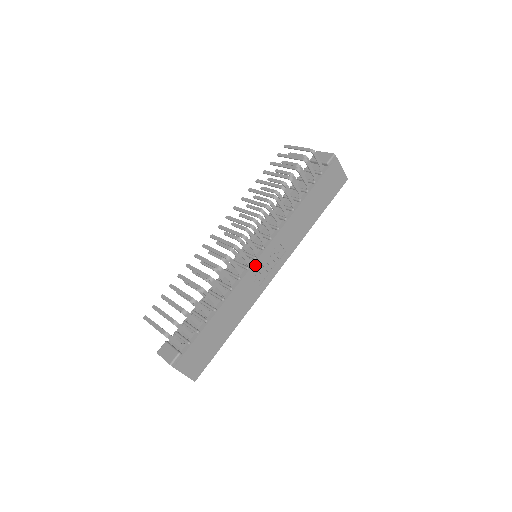
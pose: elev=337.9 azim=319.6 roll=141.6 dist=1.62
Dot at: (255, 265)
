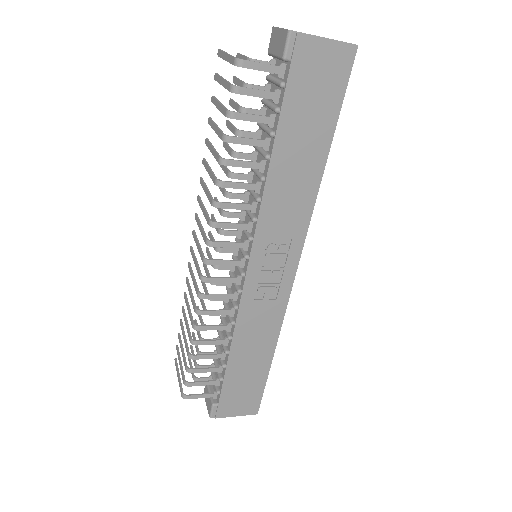
Dot at: (248, 283)
